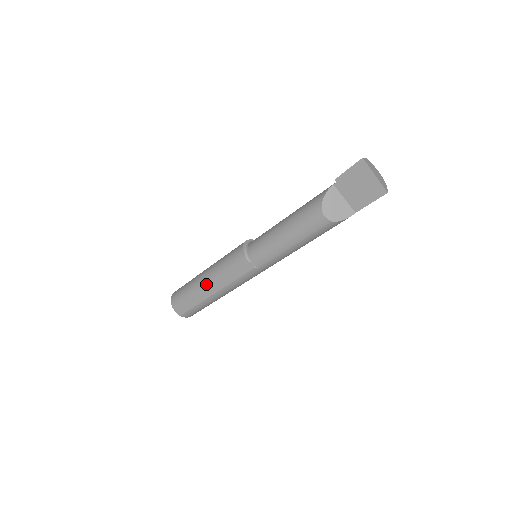
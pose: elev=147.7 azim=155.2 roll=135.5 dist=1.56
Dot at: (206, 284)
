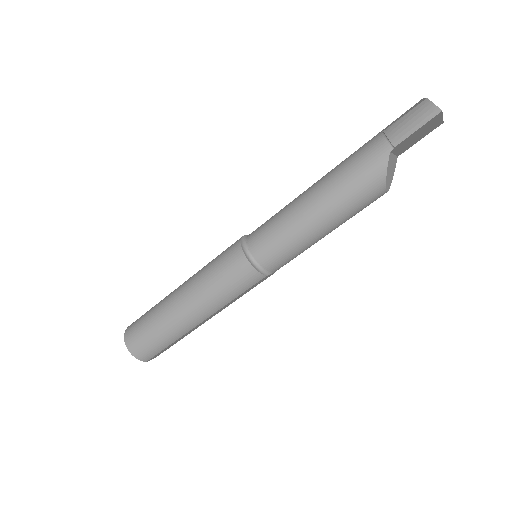
Dot at: (202, 322)
